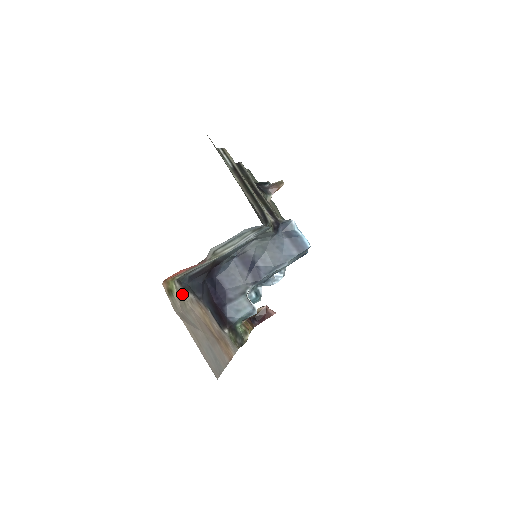
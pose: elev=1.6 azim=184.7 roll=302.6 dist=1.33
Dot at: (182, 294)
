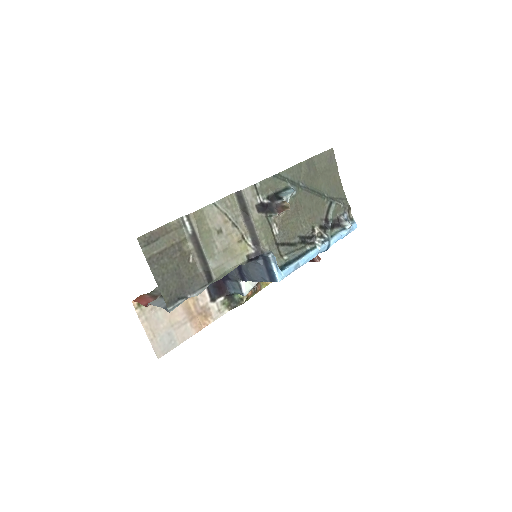
Dot at: occluded
